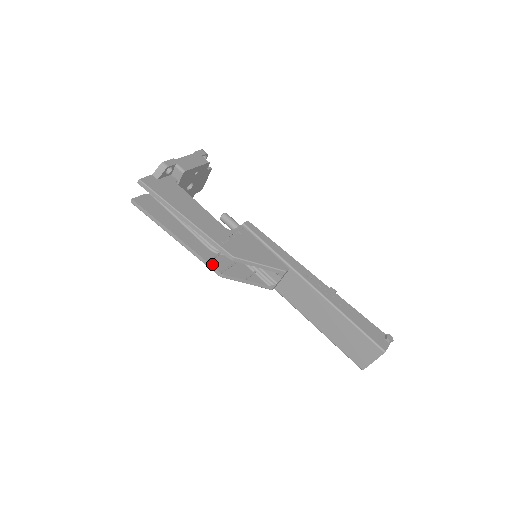
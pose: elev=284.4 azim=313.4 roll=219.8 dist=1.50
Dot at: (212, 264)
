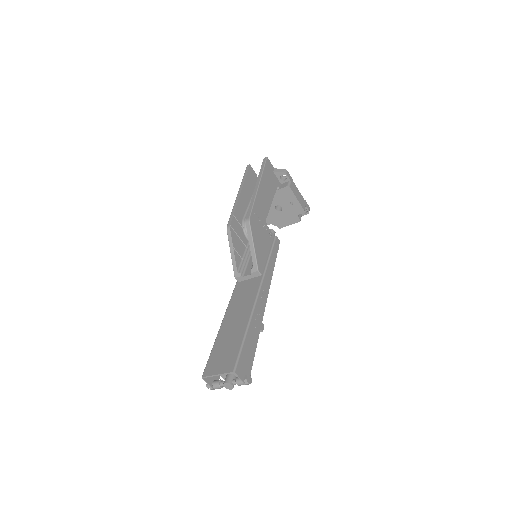
Dot at: (233, 219)
